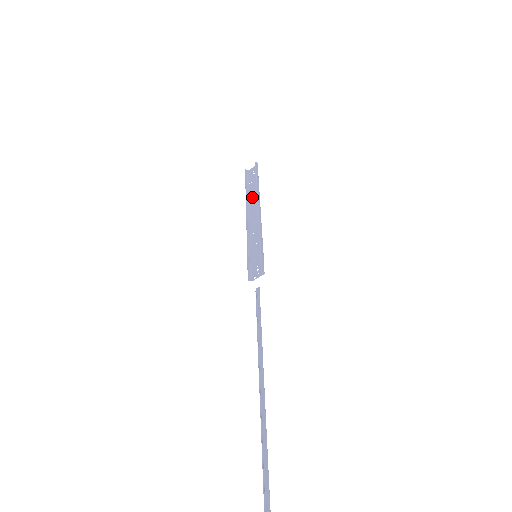
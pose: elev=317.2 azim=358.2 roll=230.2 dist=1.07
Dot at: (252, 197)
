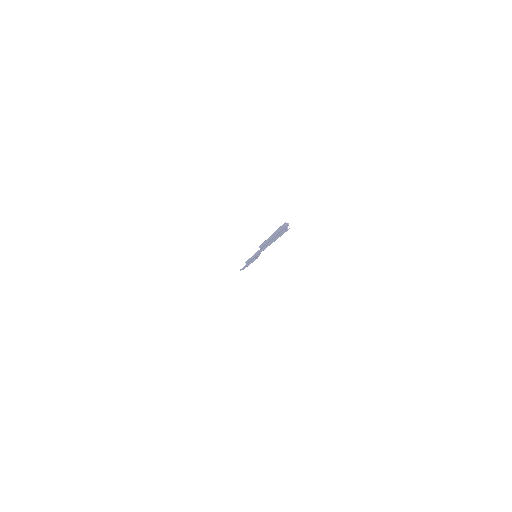
Dot at: occluded
